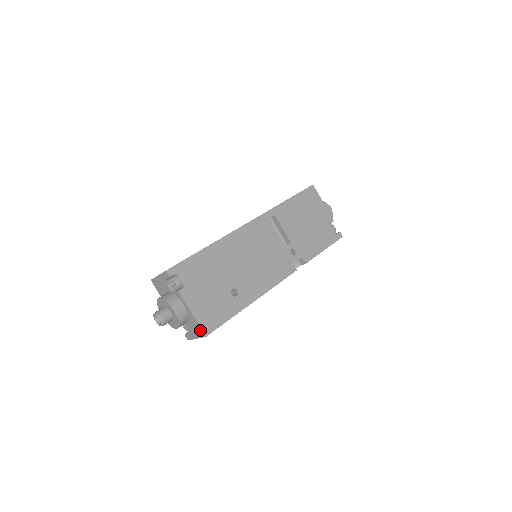
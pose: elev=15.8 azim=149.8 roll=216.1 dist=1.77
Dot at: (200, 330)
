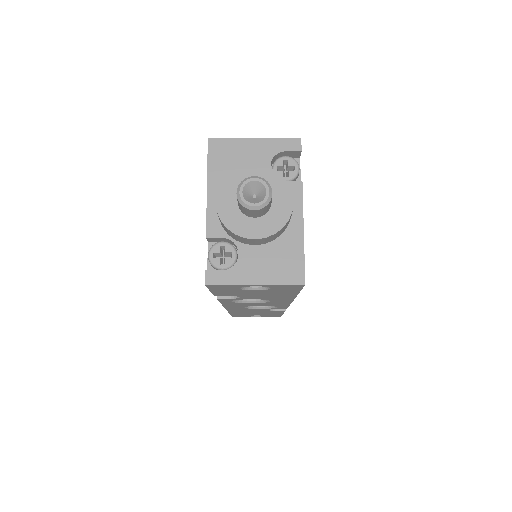
Dot at: (297, 268)
